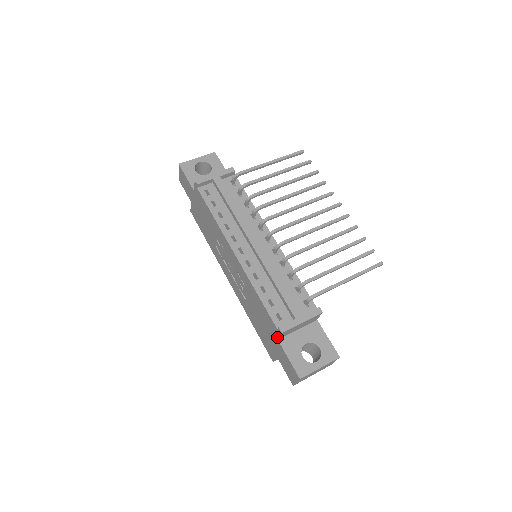
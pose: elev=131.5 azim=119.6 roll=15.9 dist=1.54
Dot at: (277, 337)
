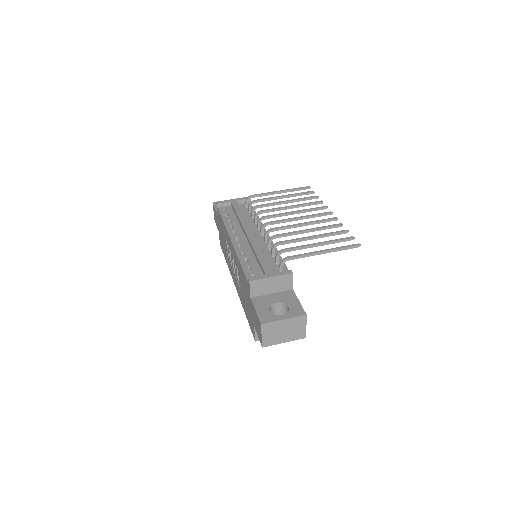
Dot at: (250, 294)
